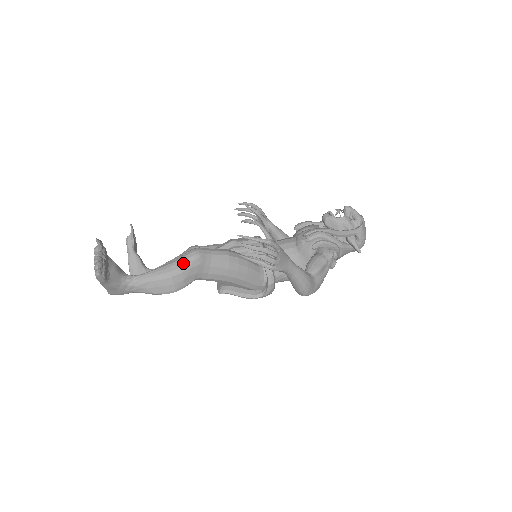
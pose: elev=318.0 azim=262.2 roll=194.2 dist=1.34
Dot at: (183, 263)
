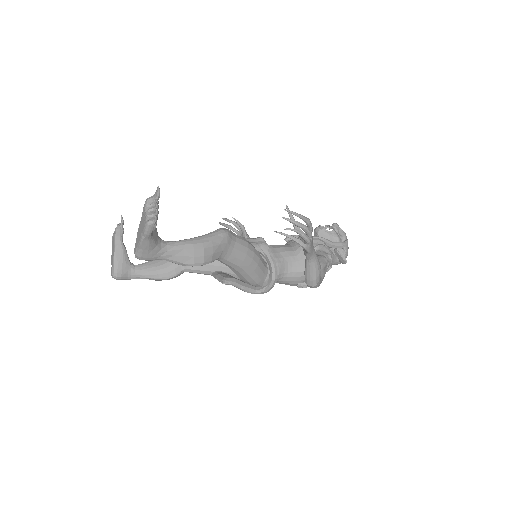
Dot at: (214, 238)
